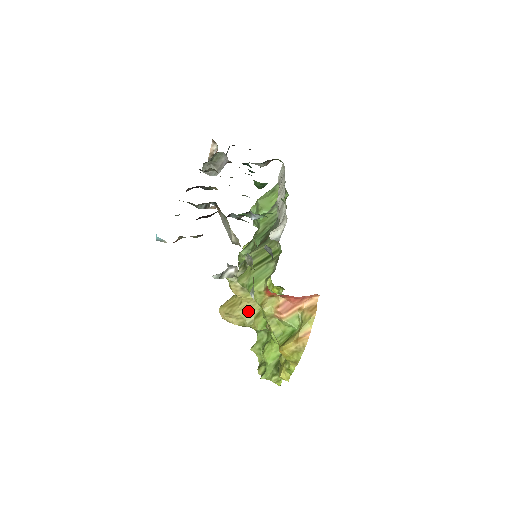
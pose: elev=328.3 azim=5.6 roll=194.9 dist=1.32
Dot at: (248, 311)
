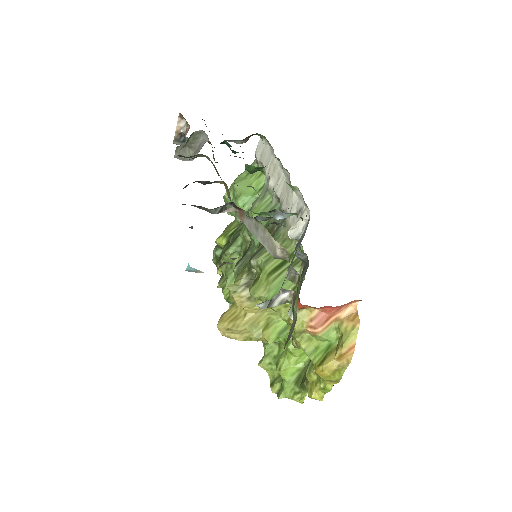
Dot at: (255, 323)
